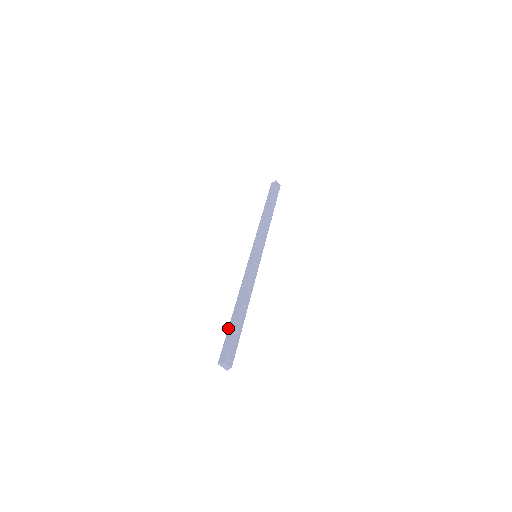
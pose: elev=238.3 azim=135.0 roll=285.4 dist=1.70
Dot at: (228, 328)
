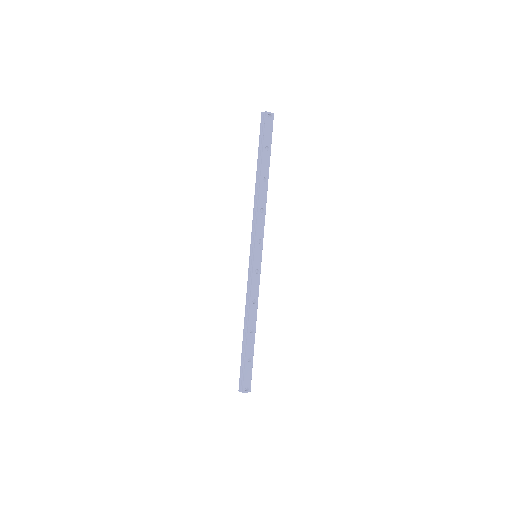
Dot at: (241, 355)
